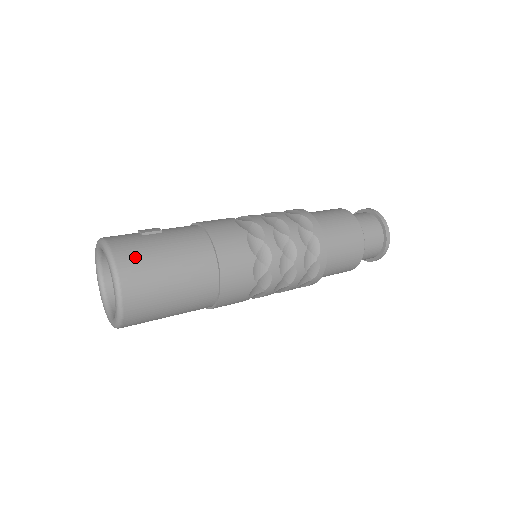
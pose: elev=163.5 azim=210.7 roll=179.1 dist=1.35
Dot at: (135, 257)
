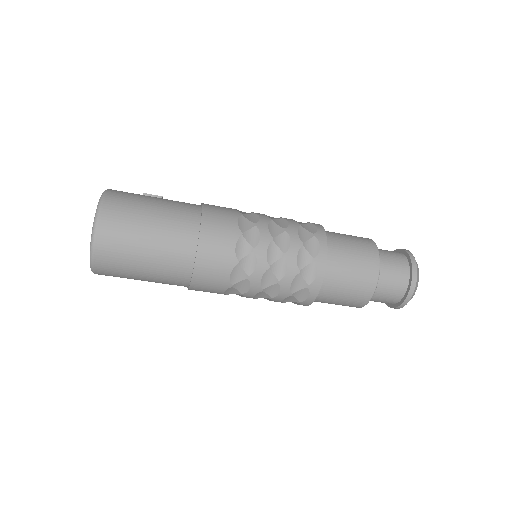
Dot at: (124, 199)
